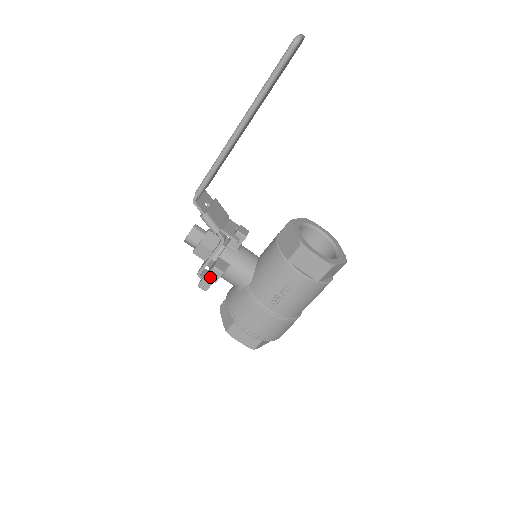
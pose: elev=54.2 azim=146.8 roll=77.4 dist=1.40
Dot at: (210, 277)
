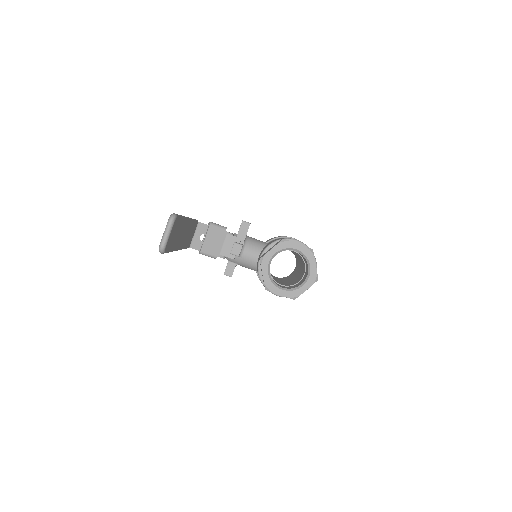
Dot at: occluded
